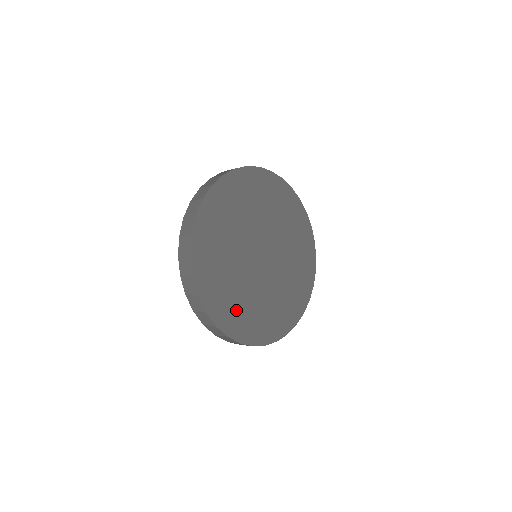
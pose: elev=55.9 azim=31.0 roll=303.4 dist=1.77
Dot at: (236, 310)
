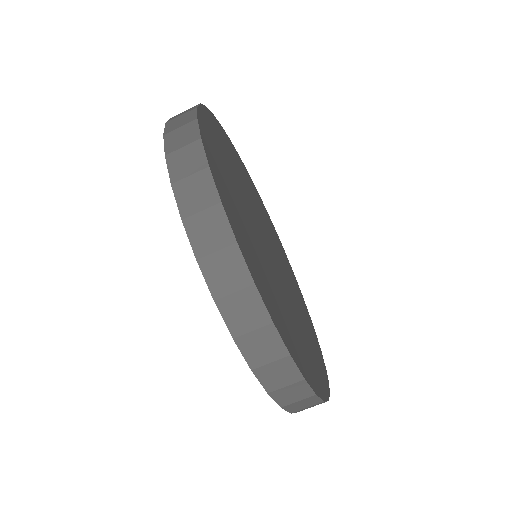
Dot at: (298, 343)
